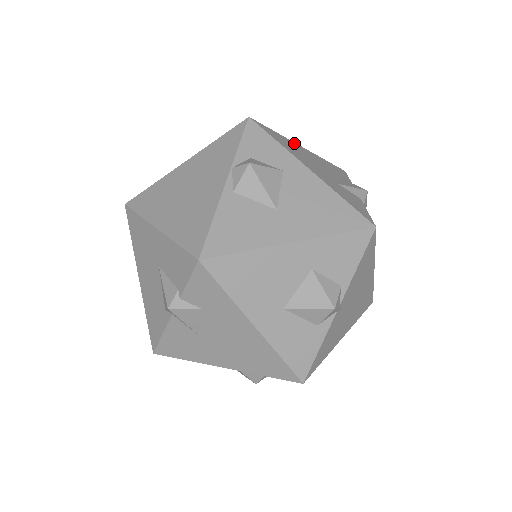
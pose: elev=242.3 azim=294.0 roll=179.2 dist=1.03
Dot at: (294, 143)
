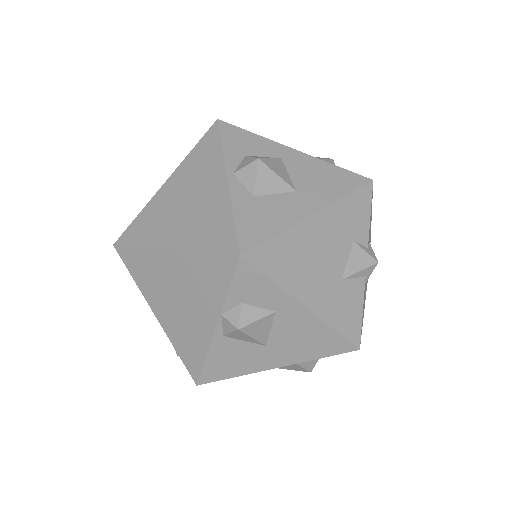
Dot at: (301, 226)
